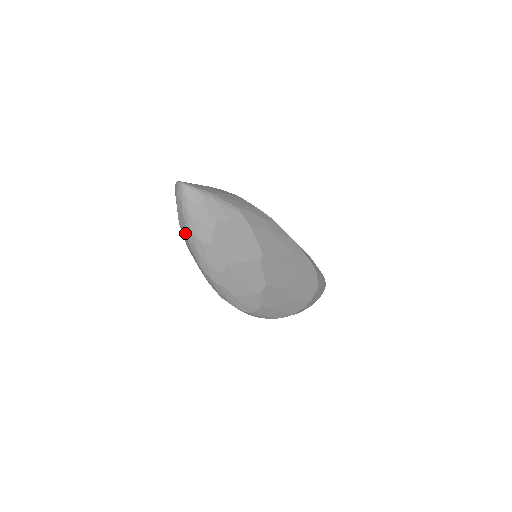
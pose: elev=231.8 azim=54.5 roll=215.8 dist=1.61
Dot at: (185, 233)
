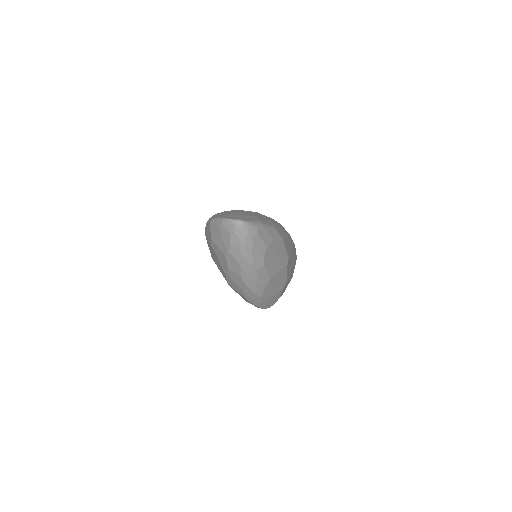
Dot at: (238, 263)
